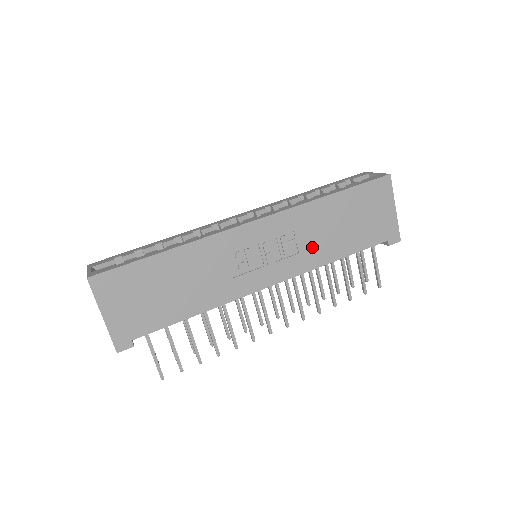
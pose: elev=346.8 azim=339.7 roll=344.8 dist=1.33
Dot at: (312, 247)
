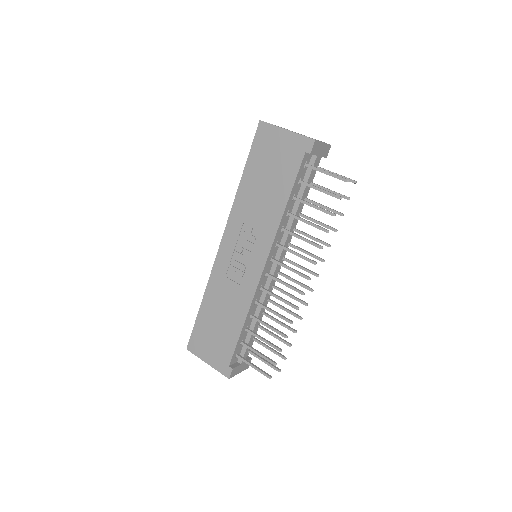
Dot at: (263, 219)
